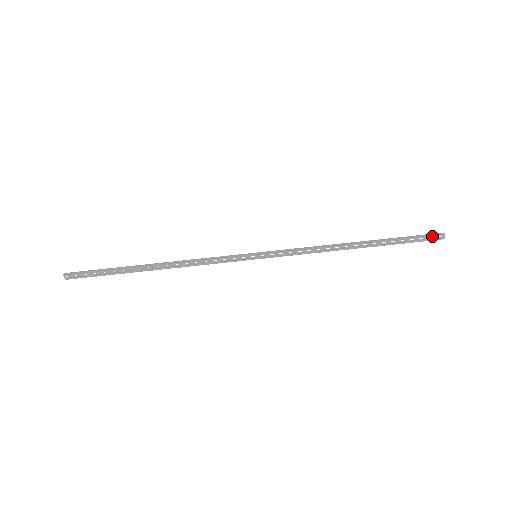
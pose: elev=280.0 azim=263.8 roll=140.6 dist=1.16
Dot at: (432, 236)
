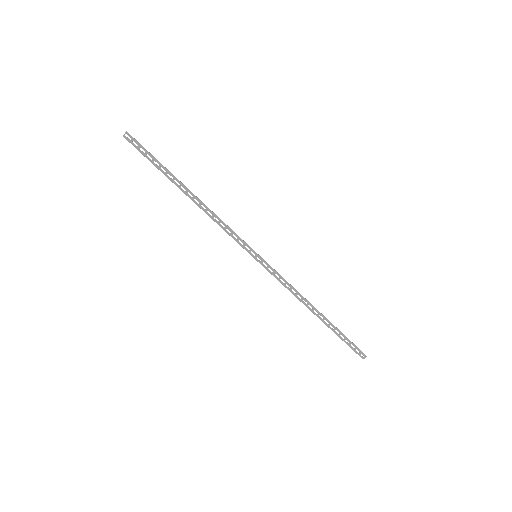
Dot at: (359, 350)
